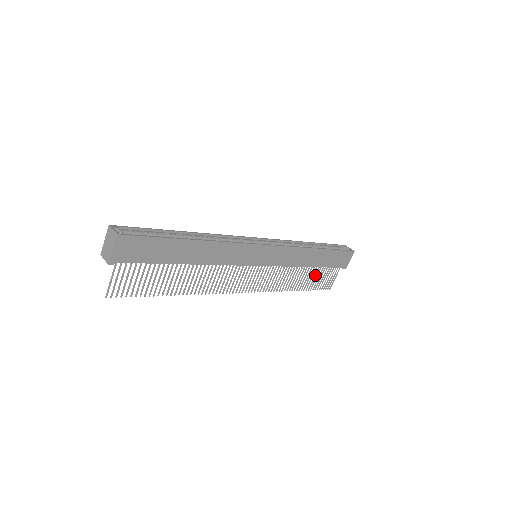
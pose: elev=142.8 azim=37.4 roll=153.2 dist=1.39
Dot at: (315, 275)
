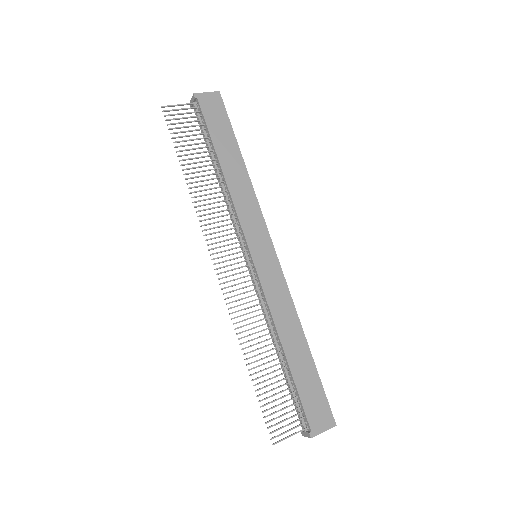
Dot at: (277, 381)
